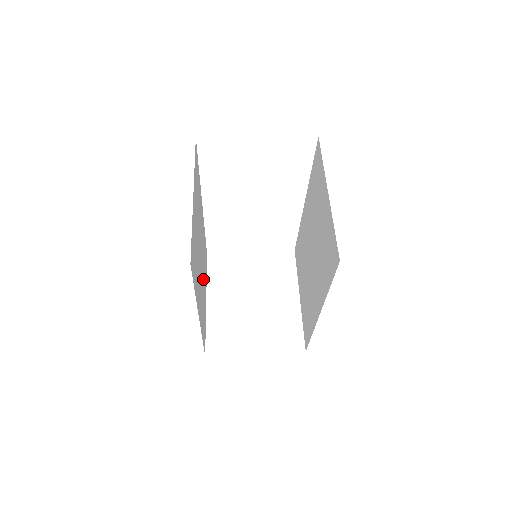
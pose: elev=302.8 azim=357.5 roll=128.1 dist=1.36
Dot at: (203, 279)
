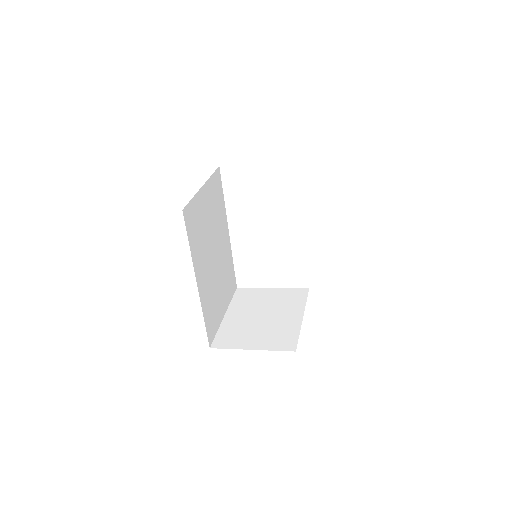
Dot at: (219, 283)
